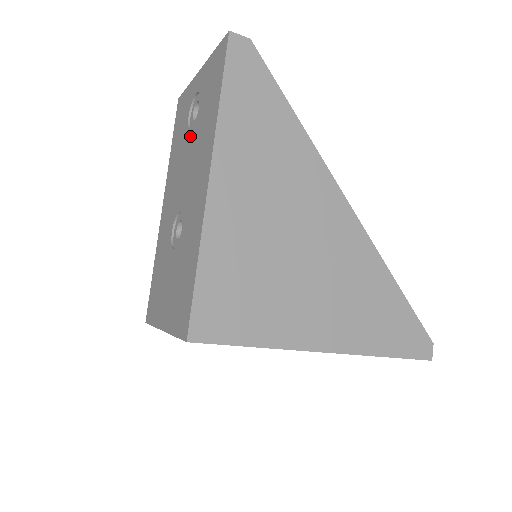
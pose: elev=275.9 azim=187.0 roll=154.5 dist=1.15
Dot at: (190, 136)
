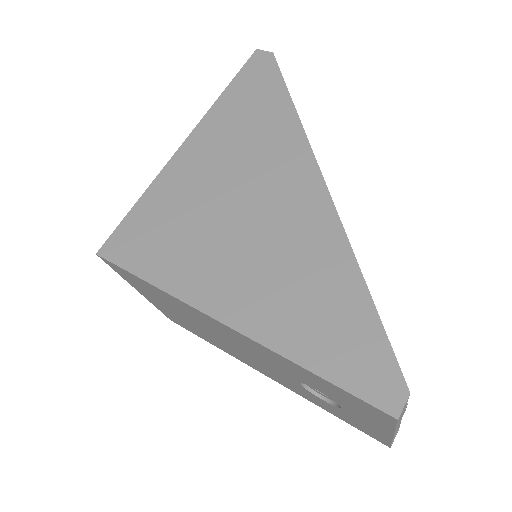
Dot at: occluded
